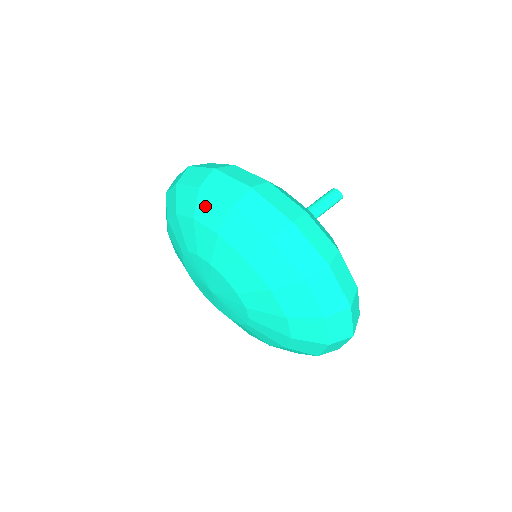
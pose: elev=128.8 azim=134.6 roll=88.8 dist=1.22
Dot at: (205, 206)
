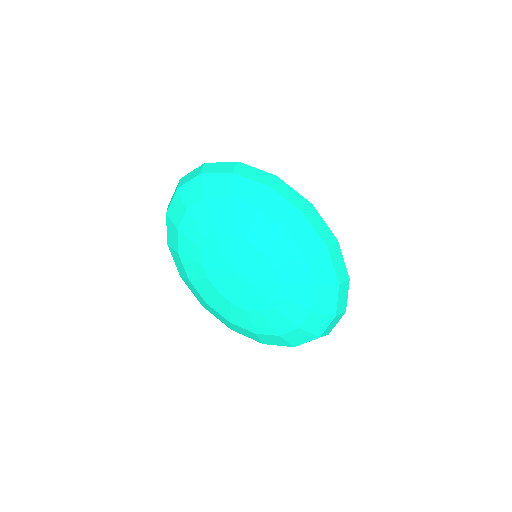
Dot at: (274, 204)
